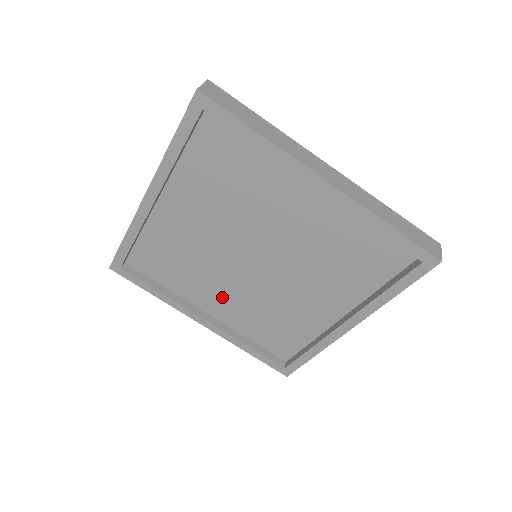
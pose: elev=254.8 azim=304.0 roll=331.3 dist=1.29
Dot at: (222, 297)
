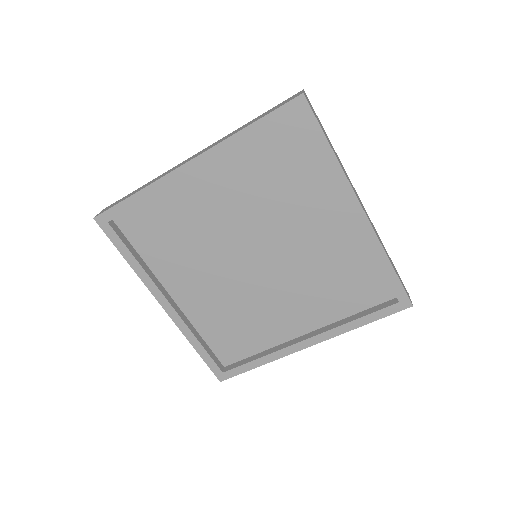
Dot at: (199, 285)
